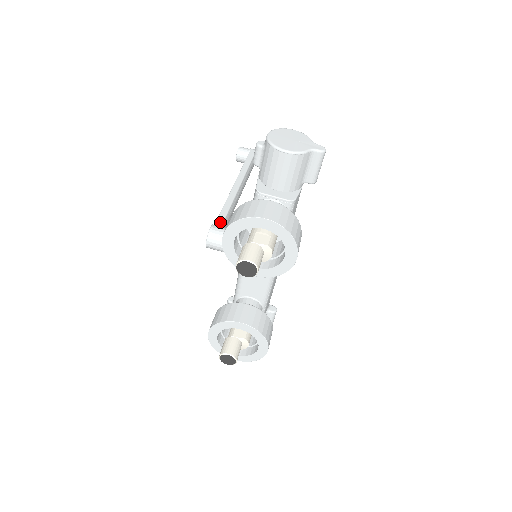
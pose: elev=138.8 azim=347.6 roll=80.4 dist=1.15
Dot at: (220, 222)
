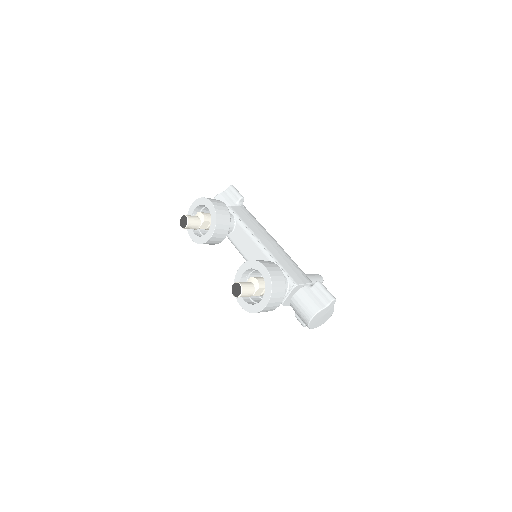
Dot at: occluded
